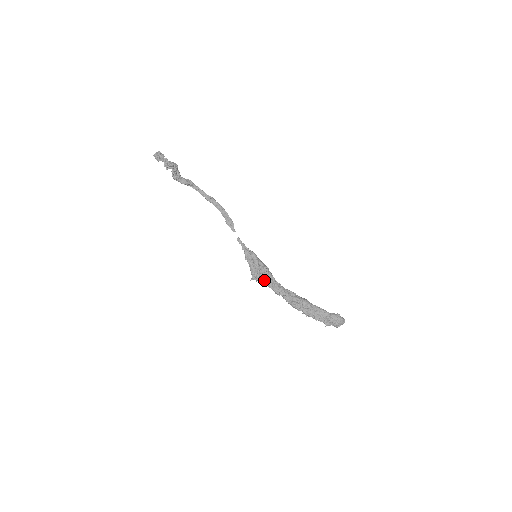
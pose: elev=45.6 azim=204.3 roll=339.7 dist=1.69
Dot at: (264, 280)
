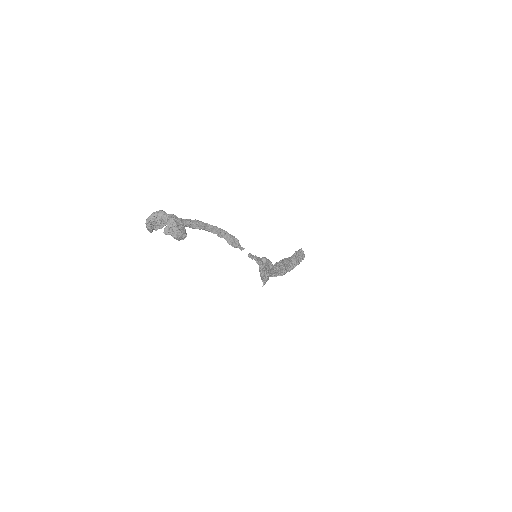
Dot at: occluded
